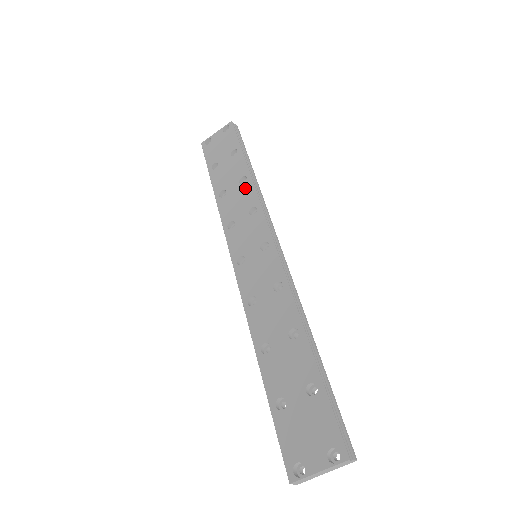
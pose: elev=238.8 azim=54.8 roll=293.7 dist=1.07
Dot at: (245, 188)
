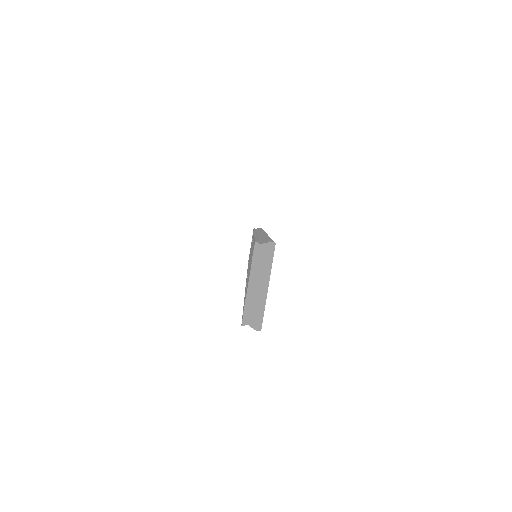
Dot at: (252, 238)
